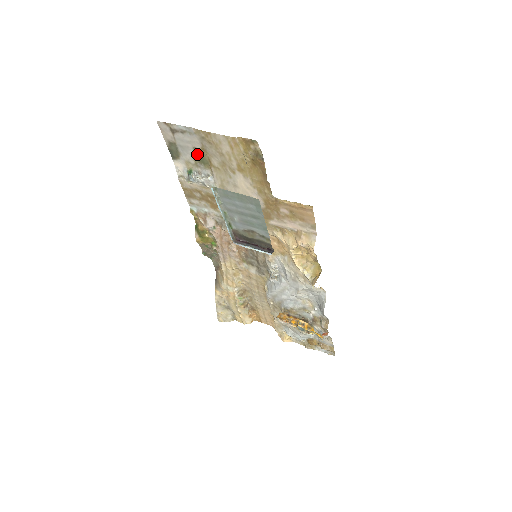
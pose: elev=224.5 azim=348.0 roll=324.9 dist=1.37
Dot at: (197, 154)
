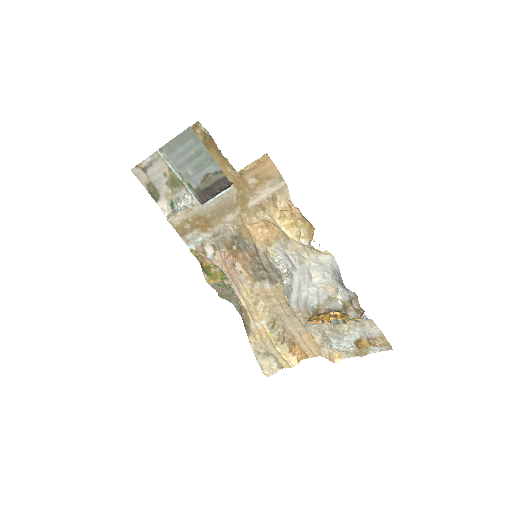
Dot at: (169, 179)
